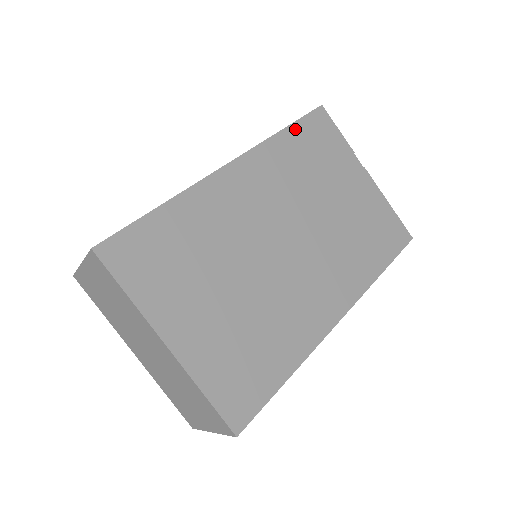
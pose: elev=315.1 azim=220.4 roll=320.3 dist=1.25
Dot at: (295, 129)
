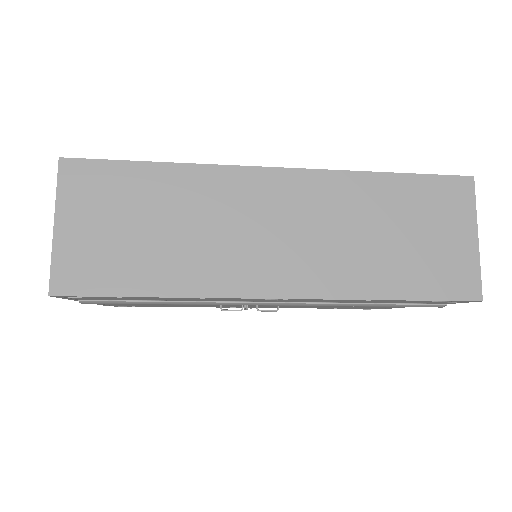
Dot at: occluded
